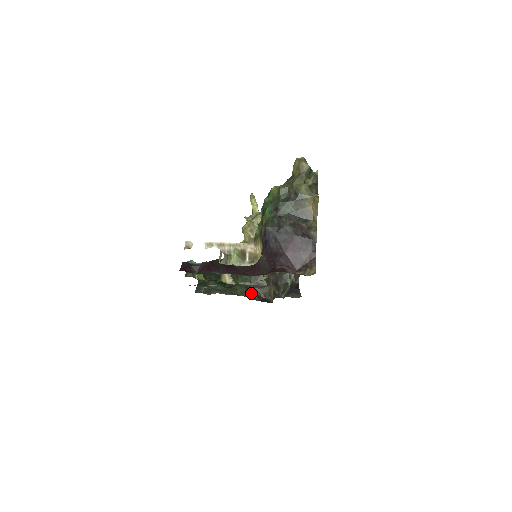
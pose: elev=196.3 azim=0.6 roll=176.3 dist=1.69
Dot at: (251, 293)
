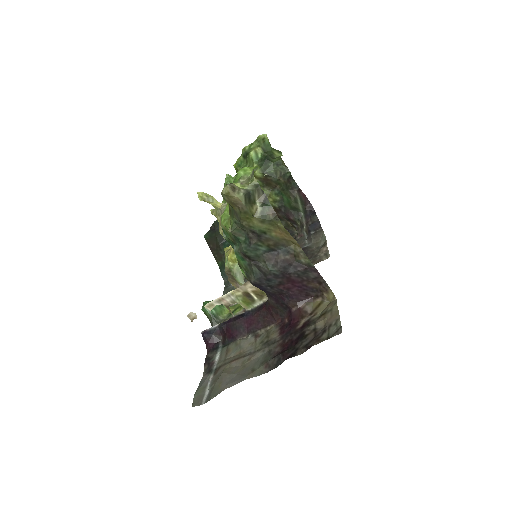
Dot at: occluded
